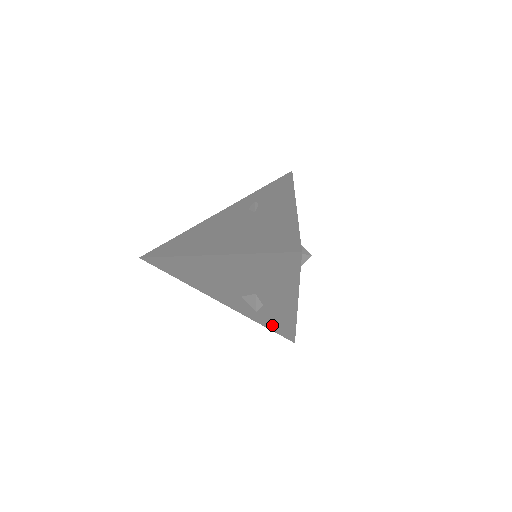
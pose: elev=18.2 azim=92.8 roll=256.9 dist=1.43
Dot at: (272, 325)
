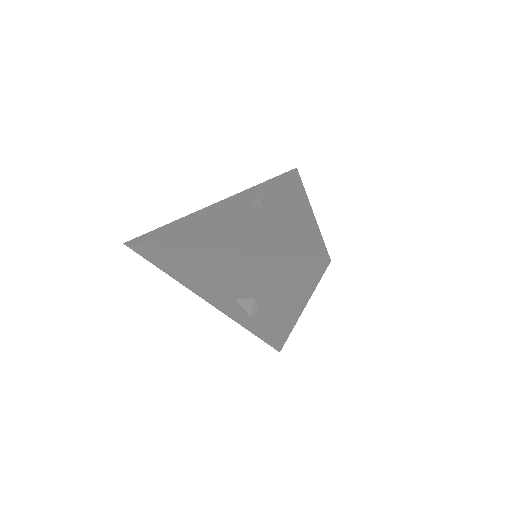
Dot at: (260, 332)
